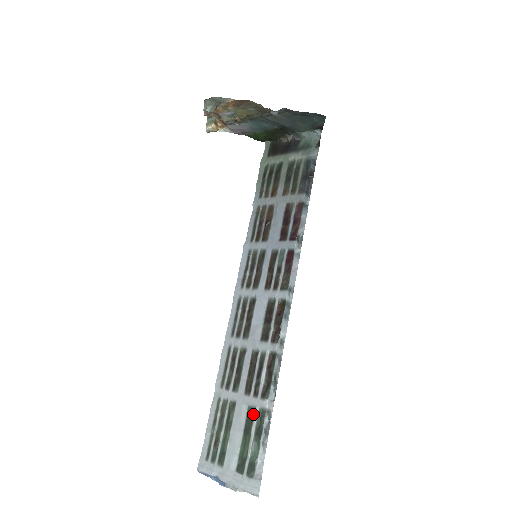
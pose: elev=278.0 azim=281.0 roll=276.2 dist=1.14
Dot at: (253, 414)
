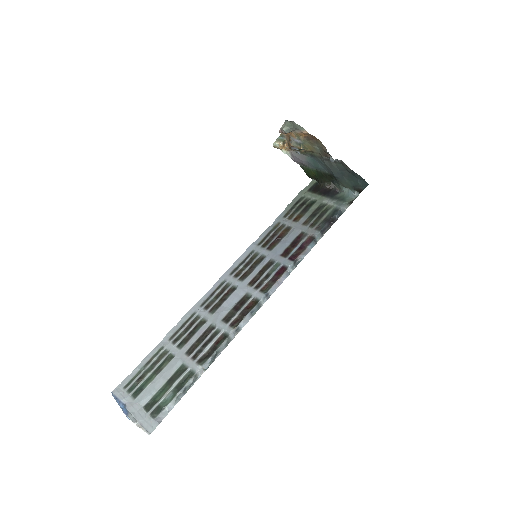
Dot at: (183, 371)
